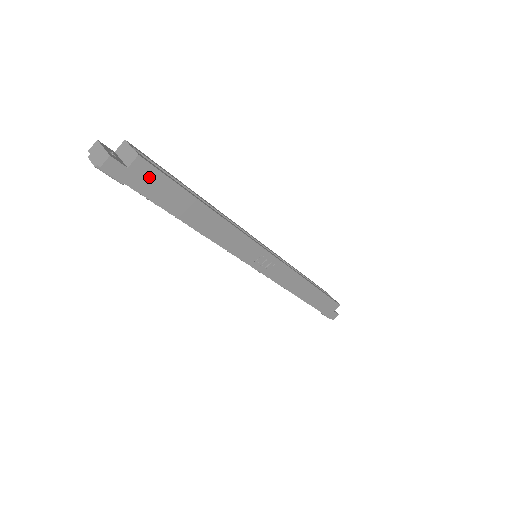
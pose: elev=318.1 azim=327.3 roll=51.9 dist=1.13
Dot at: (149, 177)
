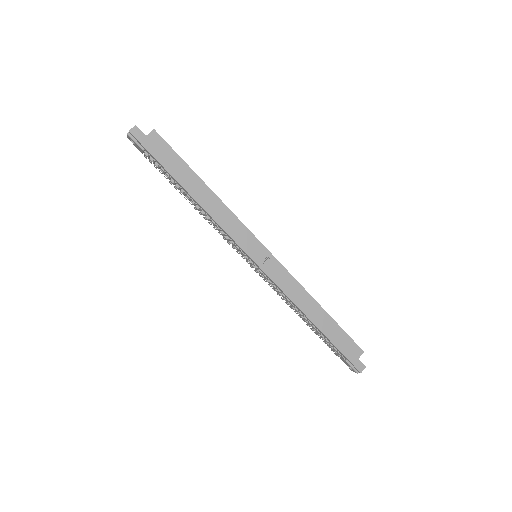
Dot at: (160, 146)
